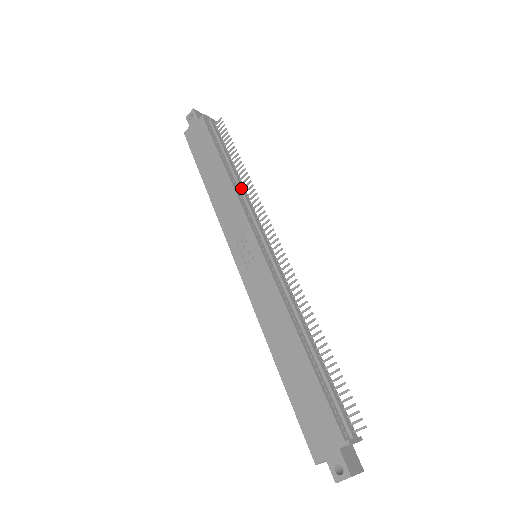
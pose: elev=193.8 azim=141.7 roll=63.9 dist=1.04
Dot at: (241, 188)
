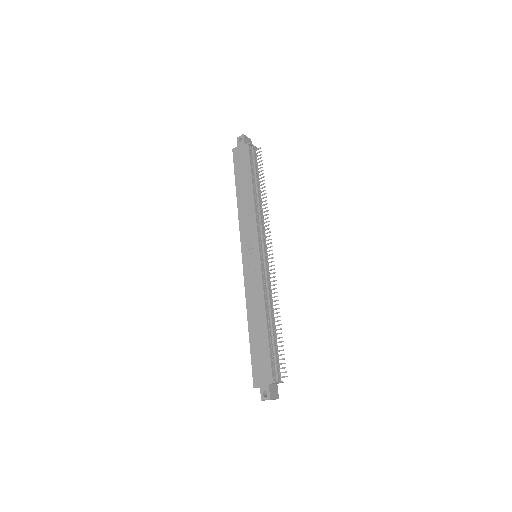
Dot at: (259, 207)
